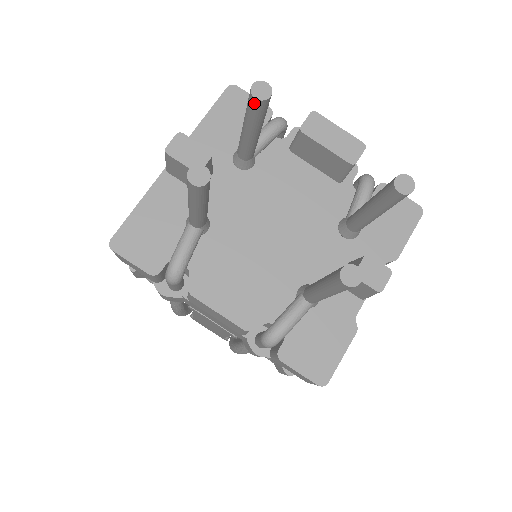
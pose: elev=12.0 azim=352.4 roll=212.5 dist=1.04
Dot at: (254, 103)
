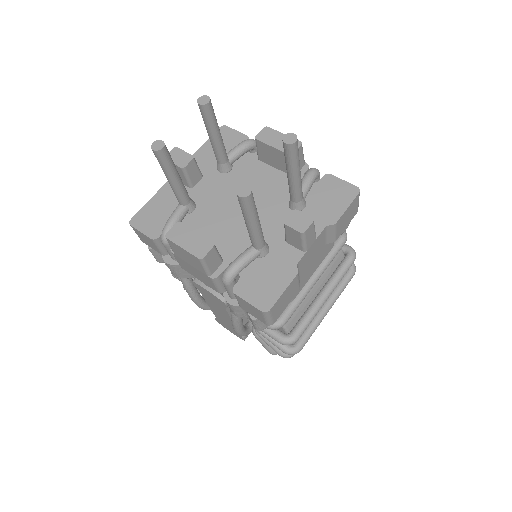
Dot at: (201, 109)
